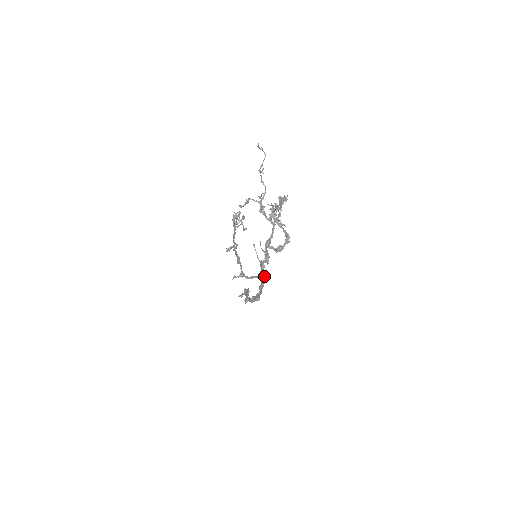
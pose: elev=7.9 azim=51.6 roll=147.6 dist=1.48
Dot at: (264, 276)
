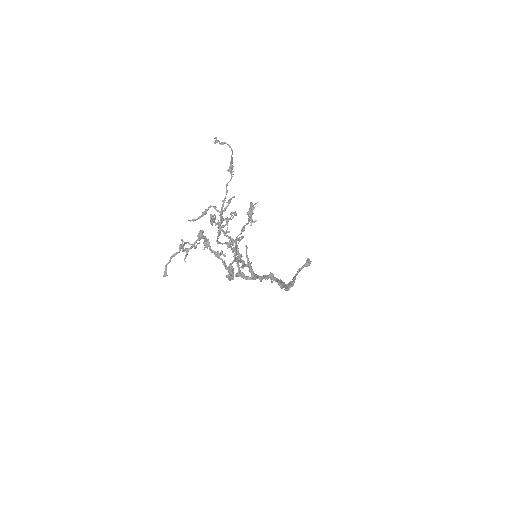
Dot at: (272, 276)
